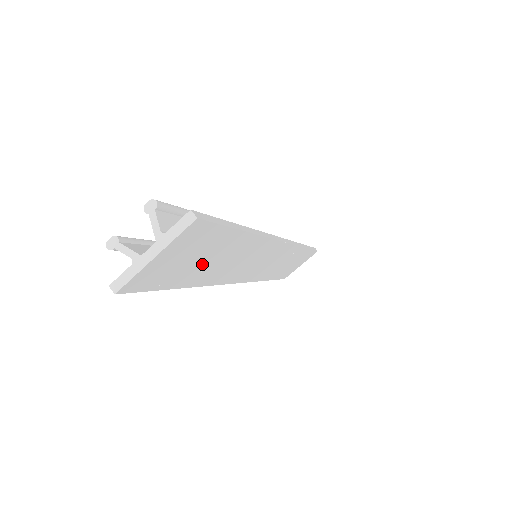
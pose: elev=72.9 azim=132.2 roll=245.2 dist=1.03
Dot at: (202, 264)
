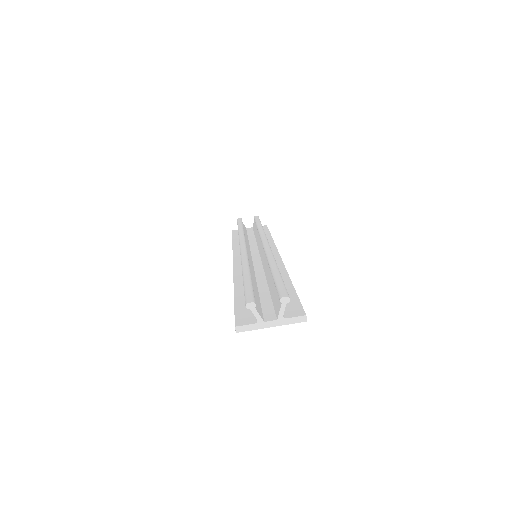
Dot at: occluded
